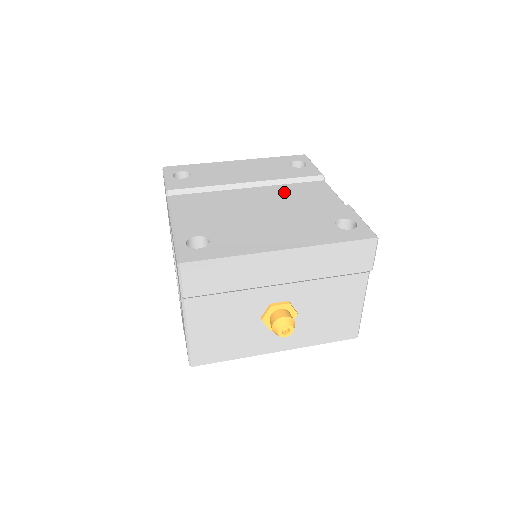
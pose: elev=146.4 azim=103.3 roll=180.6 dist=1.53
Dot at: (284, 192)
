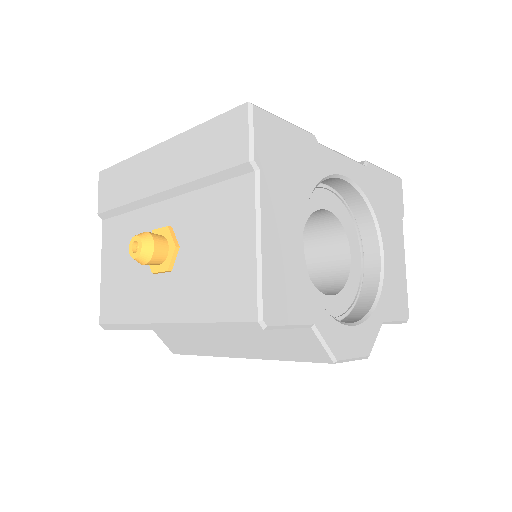
Dot at: occluded
